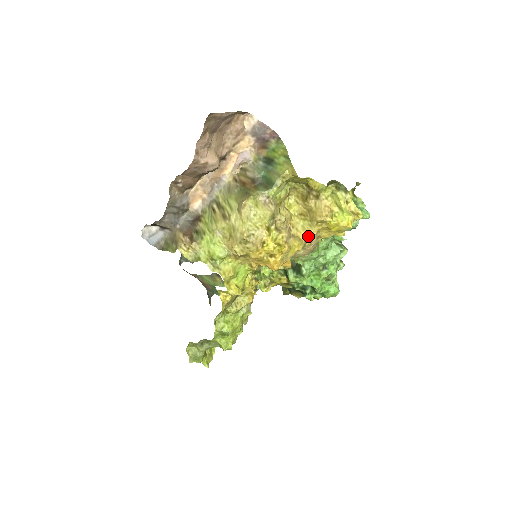
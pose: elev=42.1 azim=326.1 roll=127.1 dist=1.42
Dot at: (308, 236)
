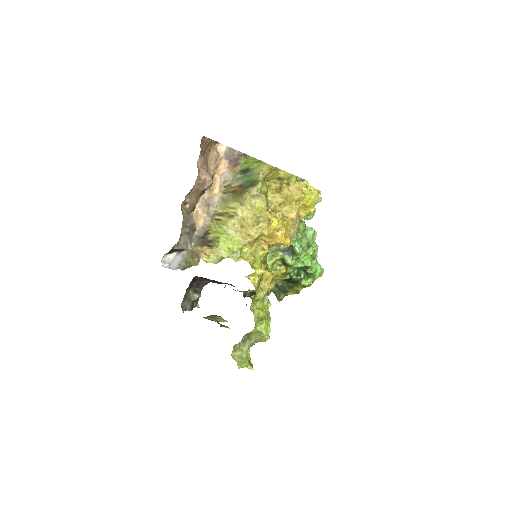
Dot at: (293, 215)
